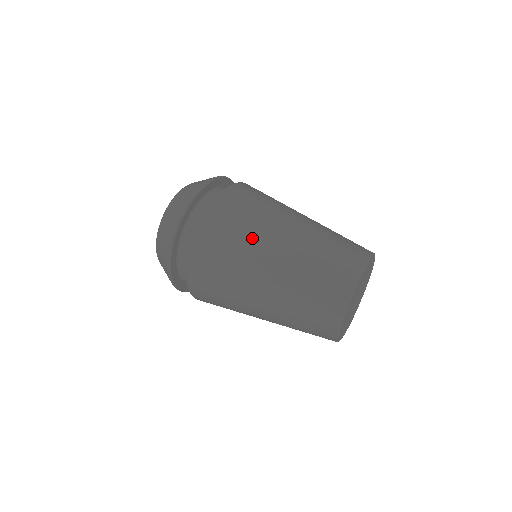
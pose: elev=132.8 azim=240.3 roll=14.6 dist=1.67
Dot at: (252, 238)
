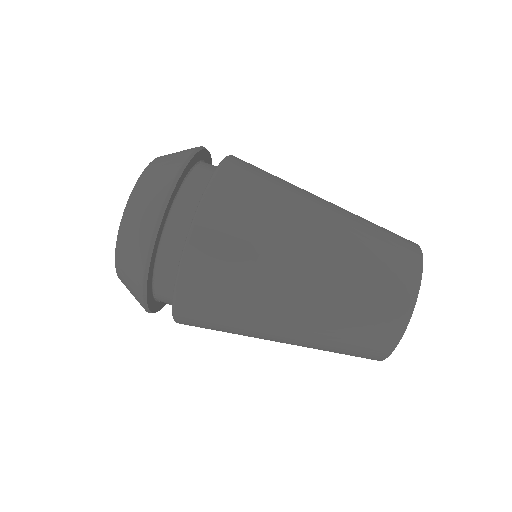
Dot at: (286, 203)
